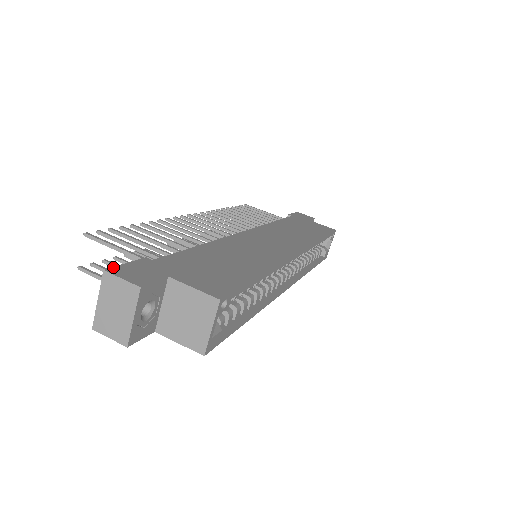
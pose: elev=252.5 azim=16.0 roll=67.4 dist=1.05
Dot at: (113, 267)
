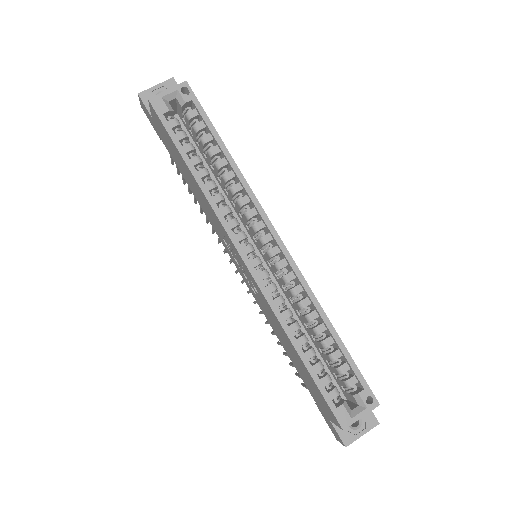
Dot at: occluded
